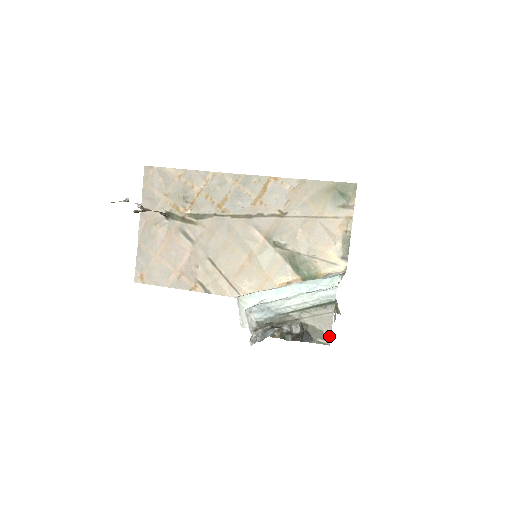
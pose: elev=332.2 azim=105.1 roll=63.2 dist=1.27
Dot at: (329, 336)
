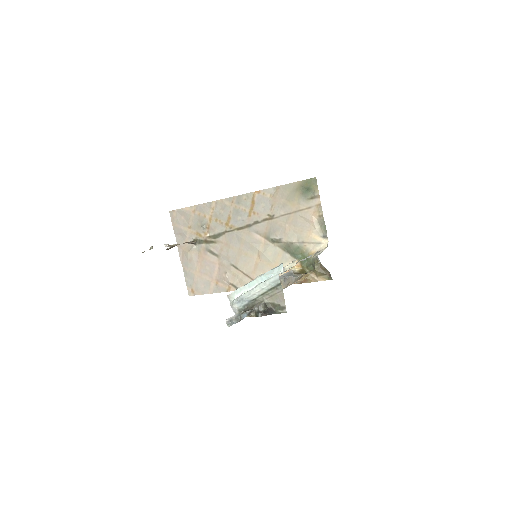
Dot at: (285, 307)
